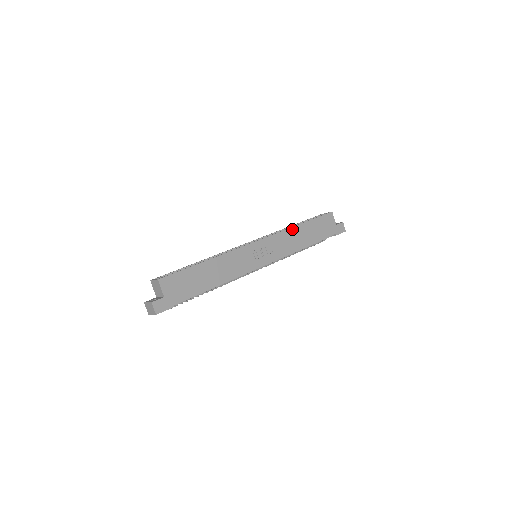
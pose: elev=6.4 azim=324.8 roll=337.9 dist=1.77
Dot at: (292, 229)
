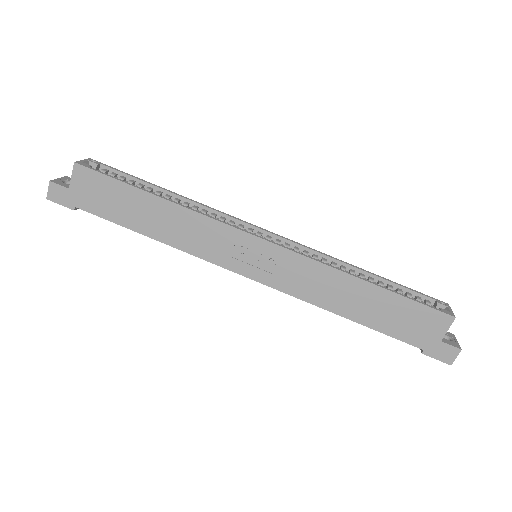
Dot at: (342, 274)
